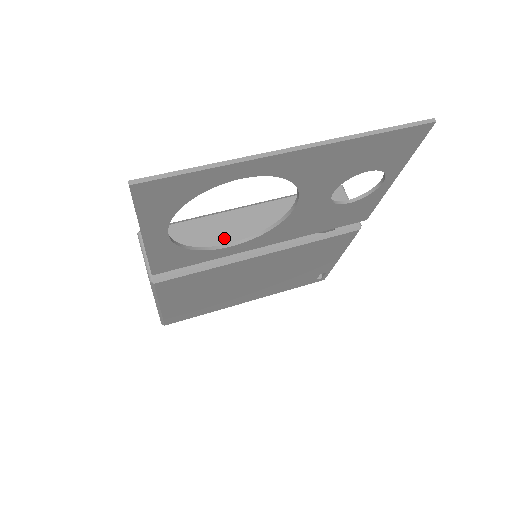
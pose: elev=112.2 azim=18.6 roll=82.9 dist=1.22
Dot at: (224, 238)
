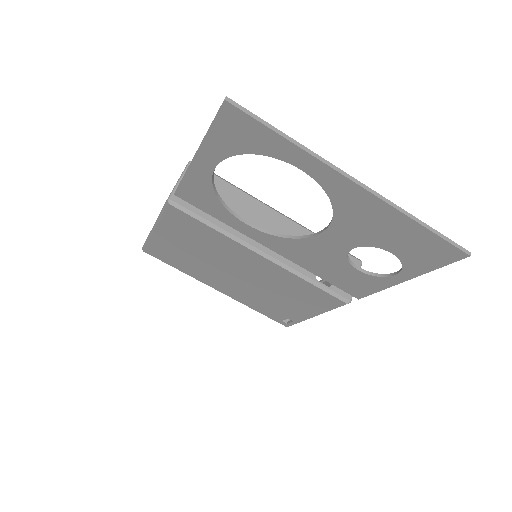
Dot at: (246, 219)
